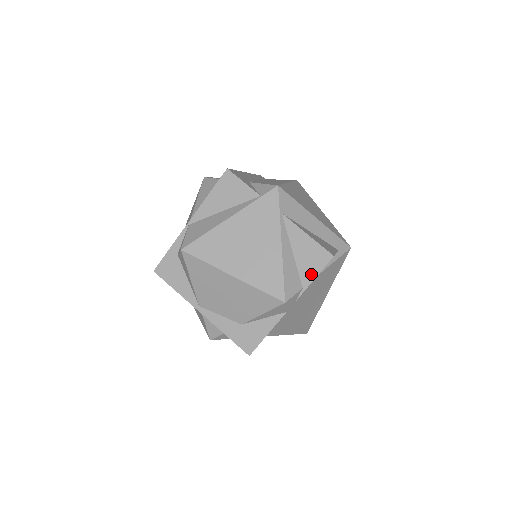
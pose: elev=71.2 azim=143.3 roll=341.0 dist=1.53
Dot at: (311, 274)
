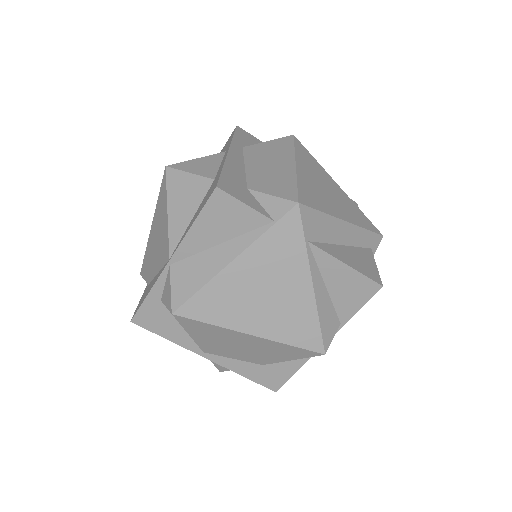
Dot at: (351, 308)
